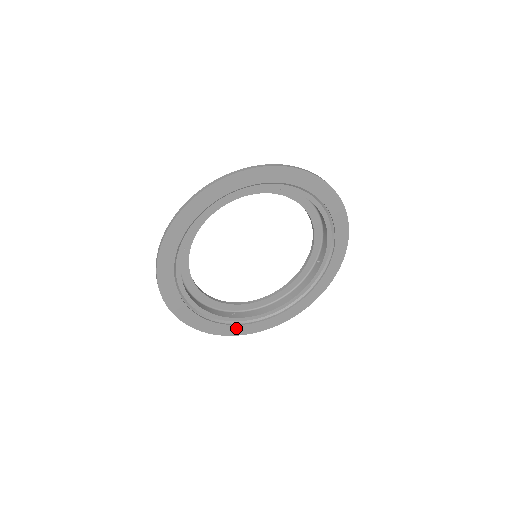
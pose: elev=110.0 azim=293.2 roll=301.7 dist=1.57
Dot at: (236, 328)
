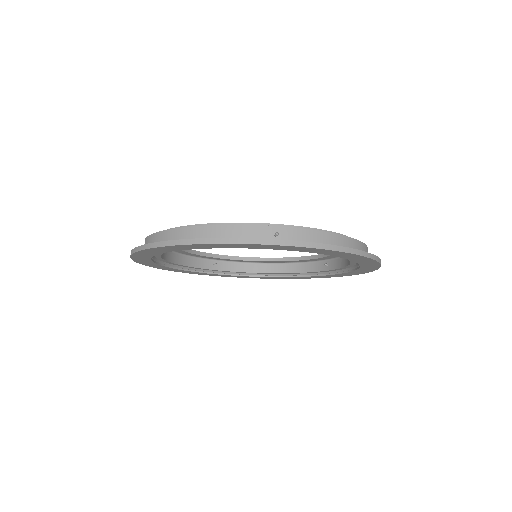
Dot at: (213, 274)
